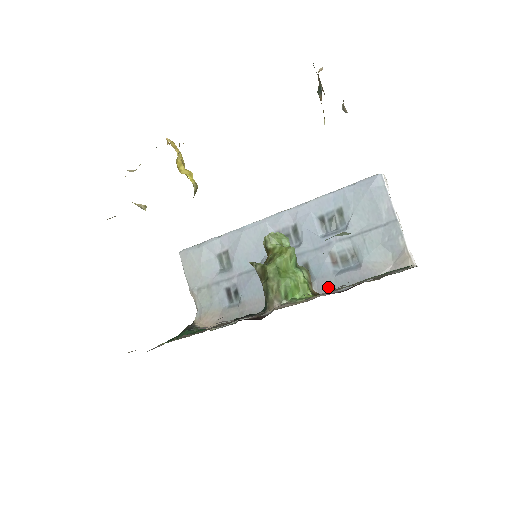
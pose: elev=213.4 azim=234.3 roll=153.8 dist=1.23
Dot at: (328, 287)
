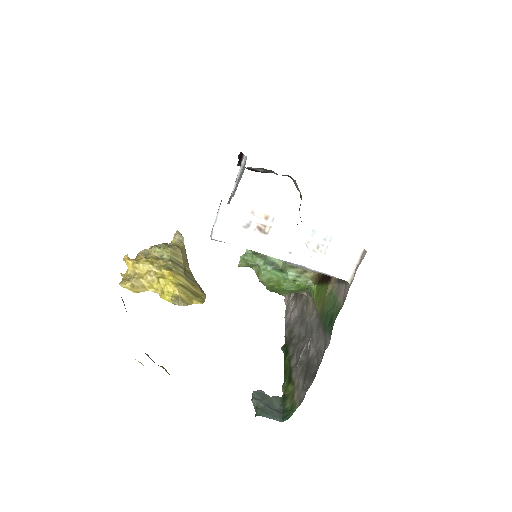
Dot at: occluded
